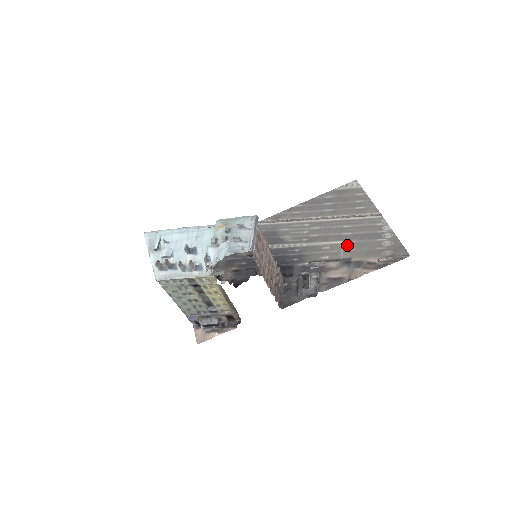
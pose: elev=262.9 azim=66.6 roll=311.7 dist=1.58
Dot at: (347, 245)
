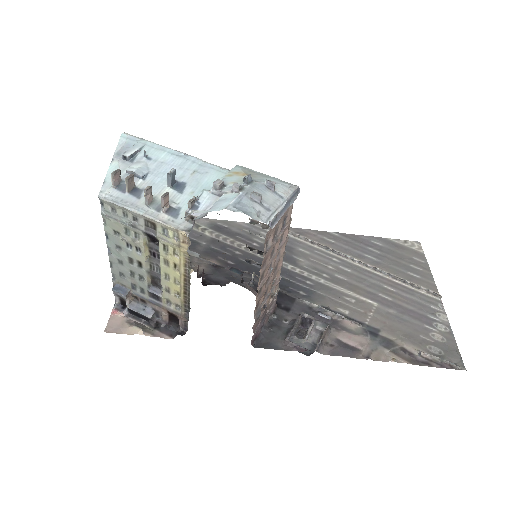
Dot at: (380, 311)
